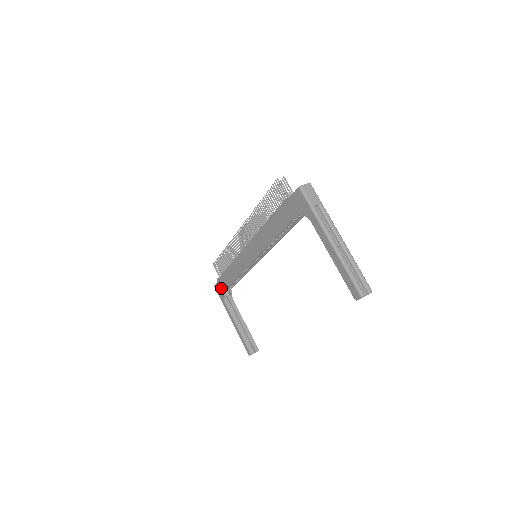
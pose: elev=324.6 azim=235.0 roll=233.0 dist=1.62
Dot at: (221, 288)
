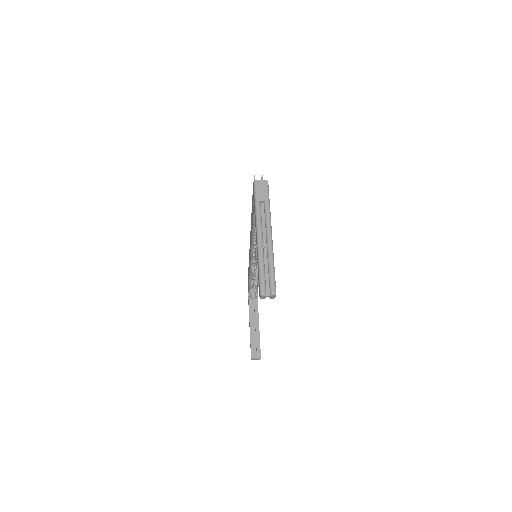
Dot at: occluded
